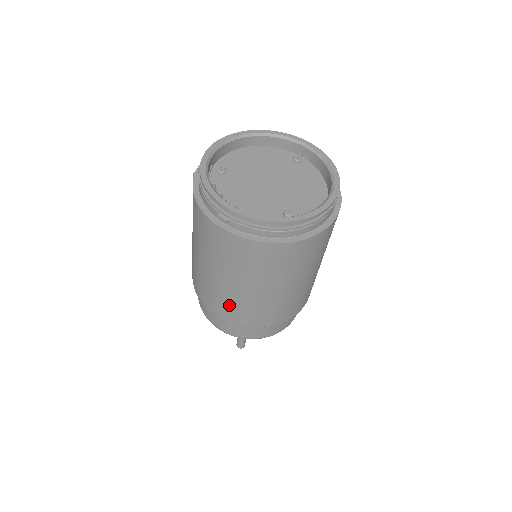
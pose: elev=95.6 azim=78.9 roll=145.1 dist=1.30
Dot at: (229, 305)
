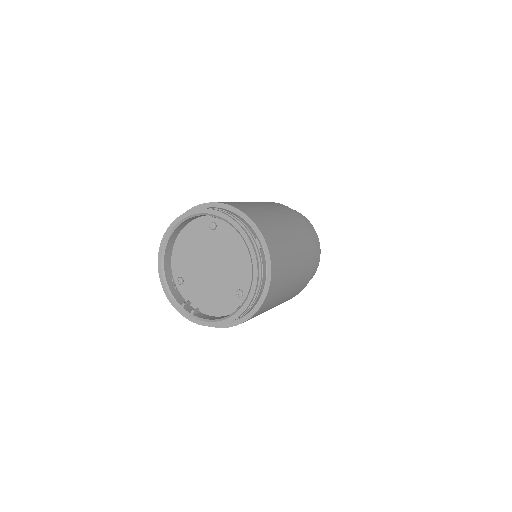
Dot at: occluded
